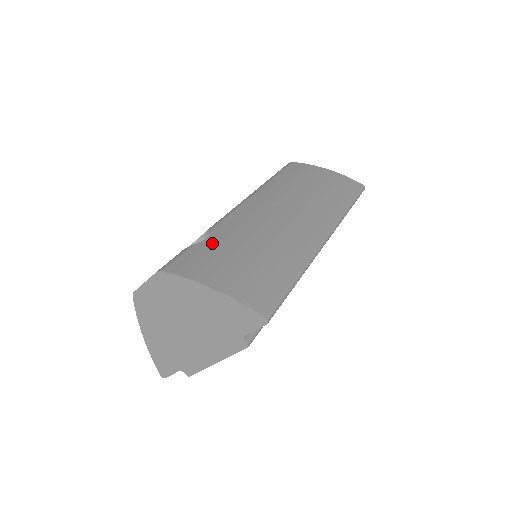
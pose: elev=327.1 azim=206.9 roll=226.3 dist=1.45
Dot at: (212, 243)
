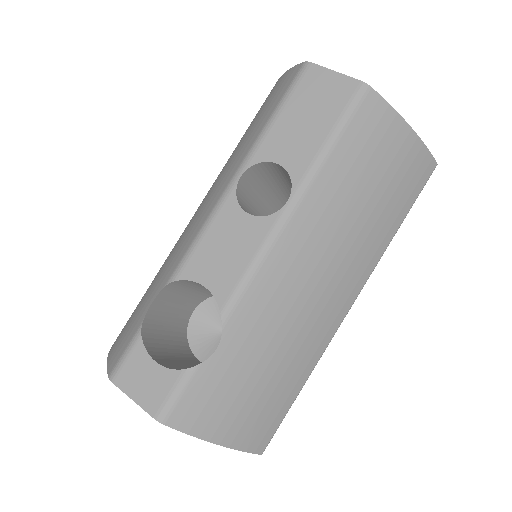
Dot at: (222, 364)
